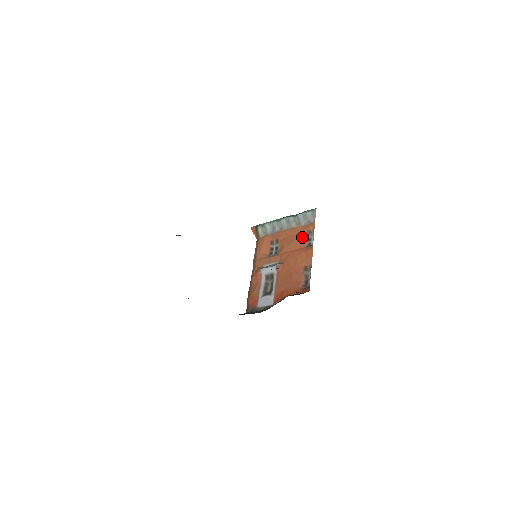
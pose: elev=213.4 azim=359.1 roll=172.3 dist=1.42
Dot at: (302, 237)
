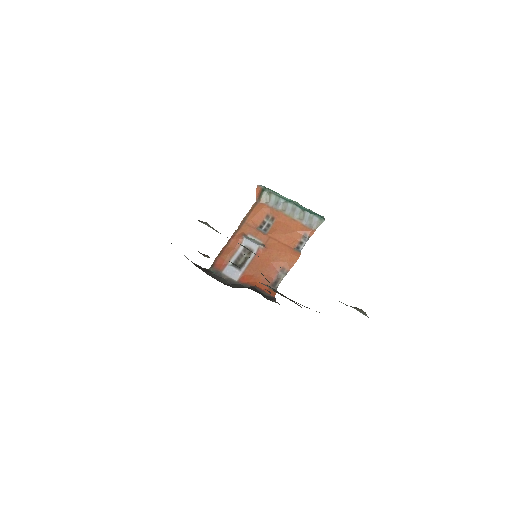
Dot at: (296, 235)
